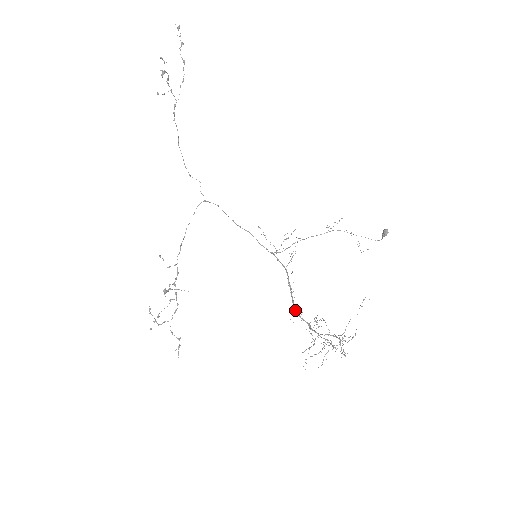
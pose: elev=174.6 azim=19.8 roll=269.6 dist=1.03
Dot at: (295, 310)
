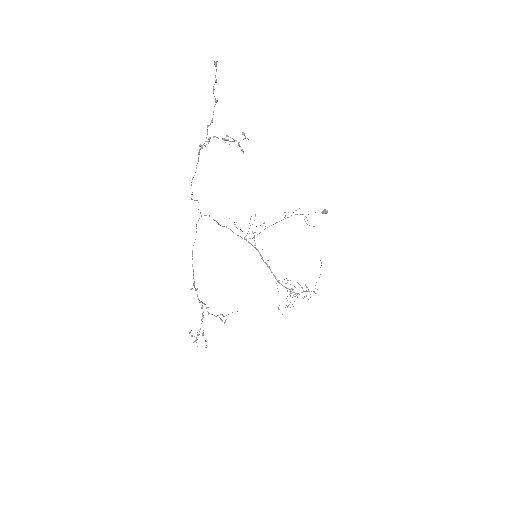
Dot at: (279, 282)
